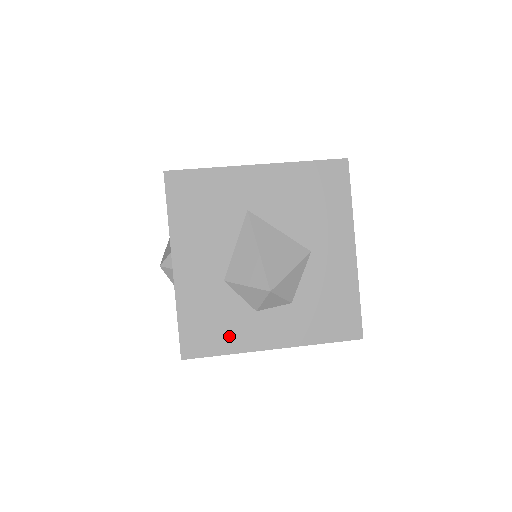
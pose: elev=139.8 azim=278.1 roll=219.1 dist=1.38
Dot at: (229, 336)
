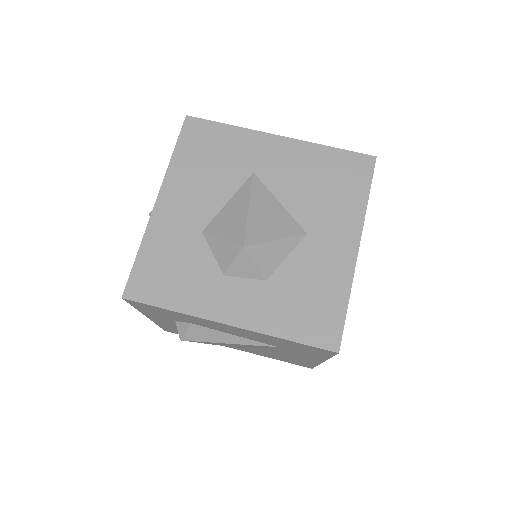
Dot at: (183, 291)
